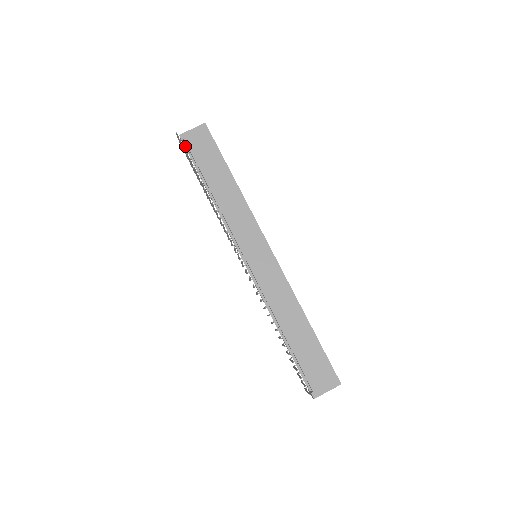
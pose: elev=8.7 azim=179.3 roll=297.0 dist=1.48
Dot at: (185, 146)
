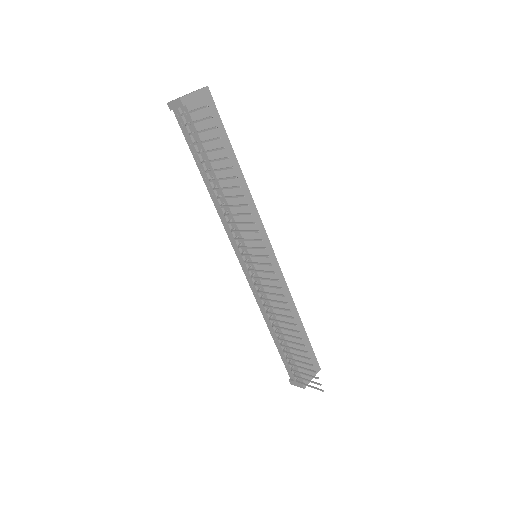
Dot at: occluded
